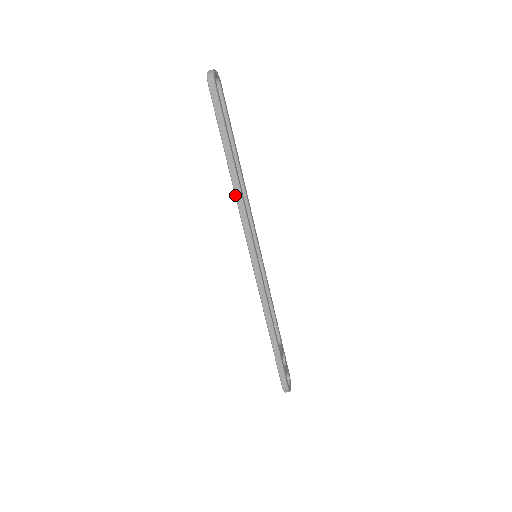
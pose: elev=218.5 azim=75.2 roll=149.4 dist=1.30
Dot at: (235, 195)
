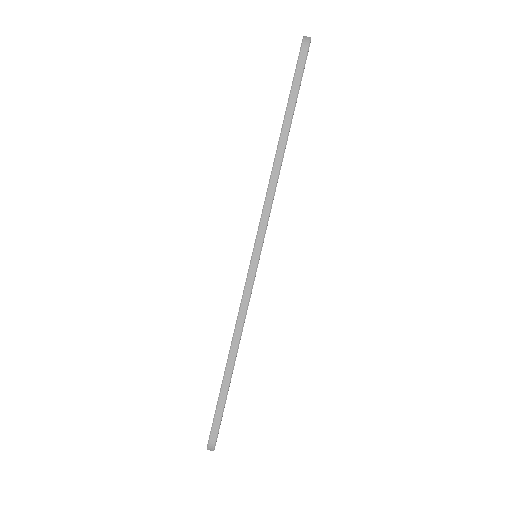
Dot at: (272, 171)
